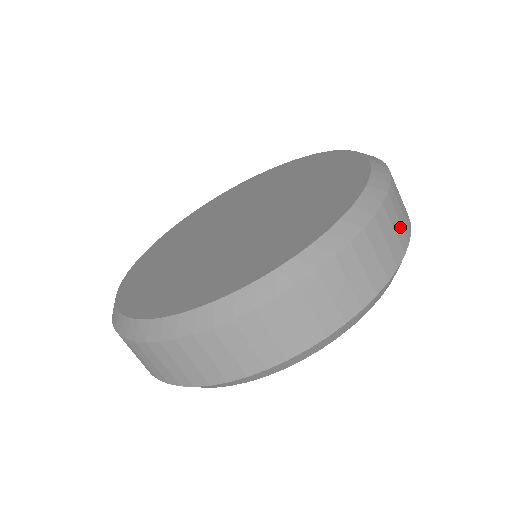
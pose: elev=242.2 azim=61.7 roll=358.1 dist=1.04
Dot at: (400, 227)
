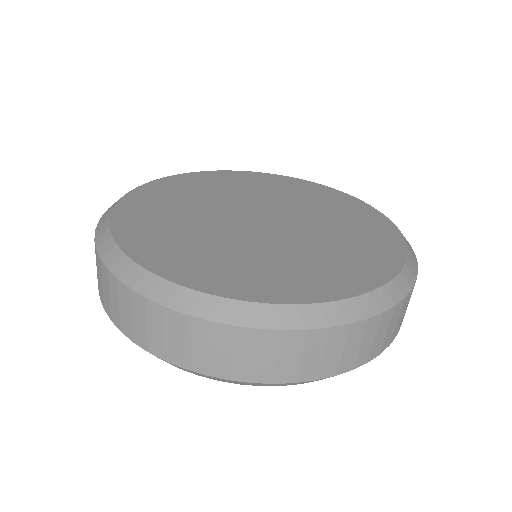
Dot at: (405, 311)
